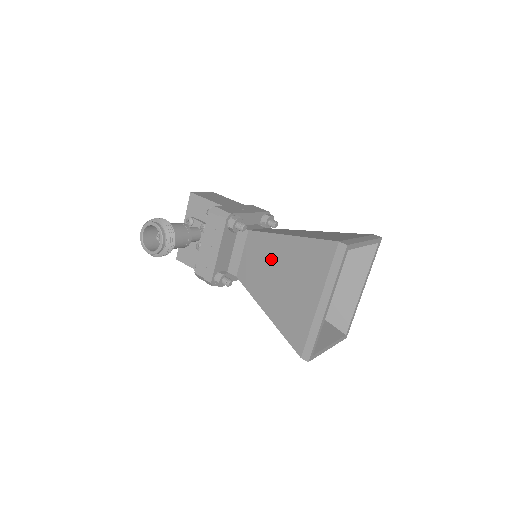
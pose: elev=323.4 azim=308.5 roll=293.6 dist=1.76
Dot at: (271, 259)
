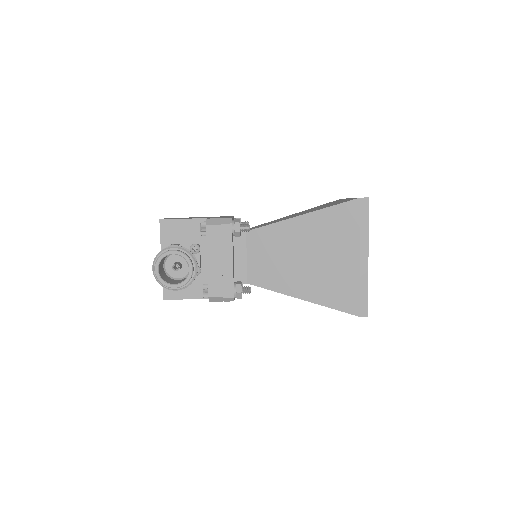
Dot at: (288, 246)
